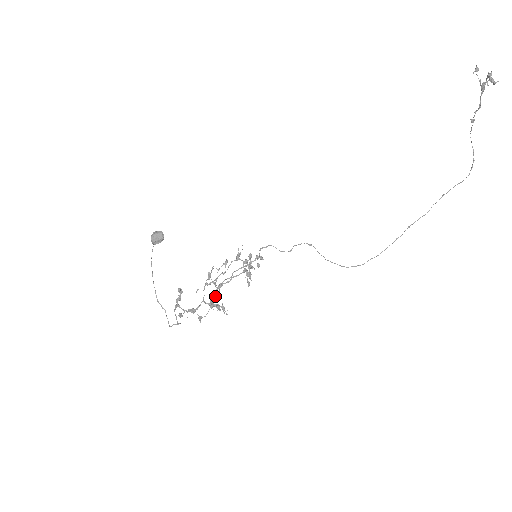
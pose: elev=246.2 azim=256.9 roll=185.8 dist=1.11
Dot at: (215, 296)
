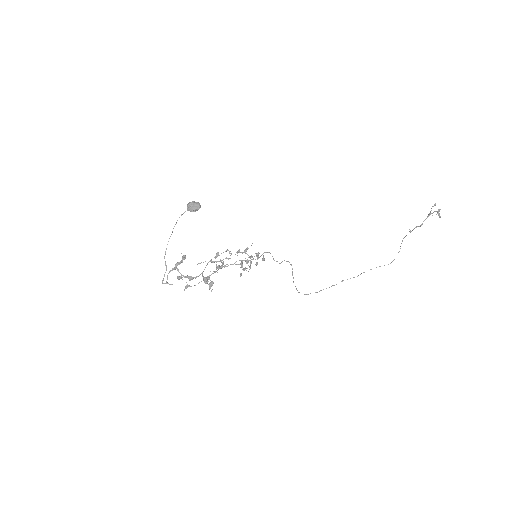
Dot at: occluded
